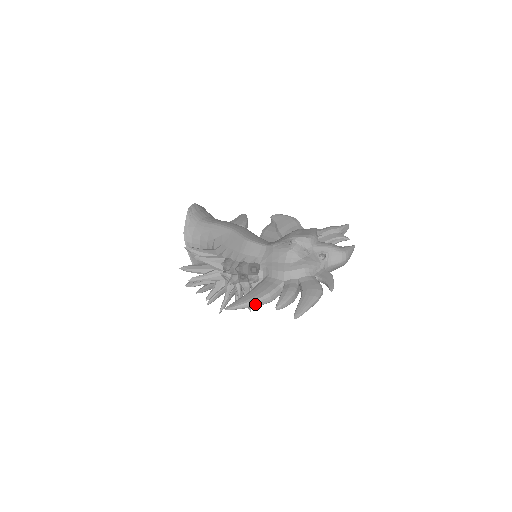
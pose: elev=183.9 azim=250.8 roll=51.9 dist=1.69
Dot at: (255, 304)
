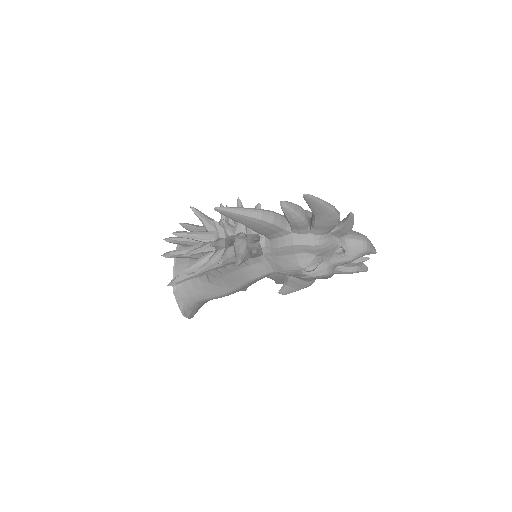
Dot at: (253, 212)
